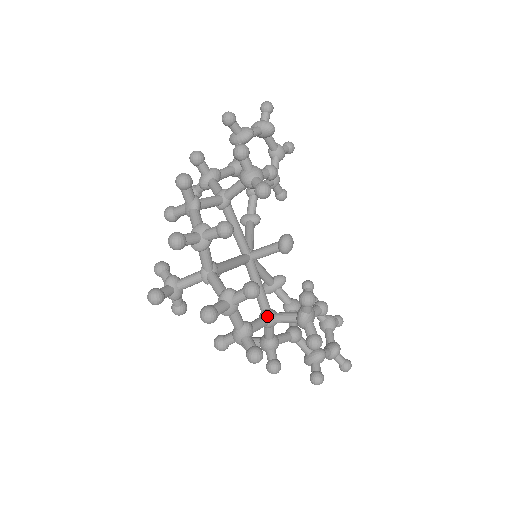
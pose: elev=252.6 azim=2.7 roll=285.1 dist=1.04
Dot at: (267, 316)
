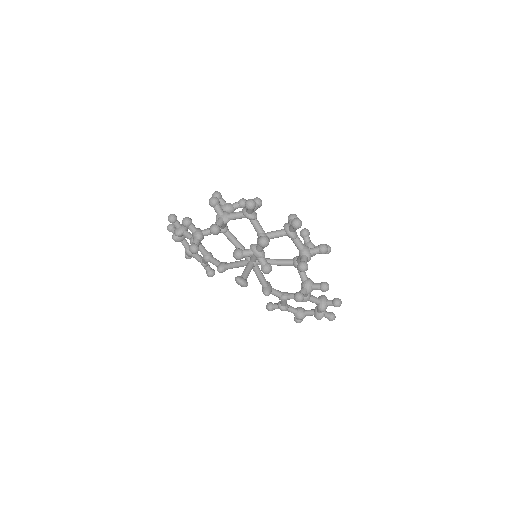
Dot at: occluded
